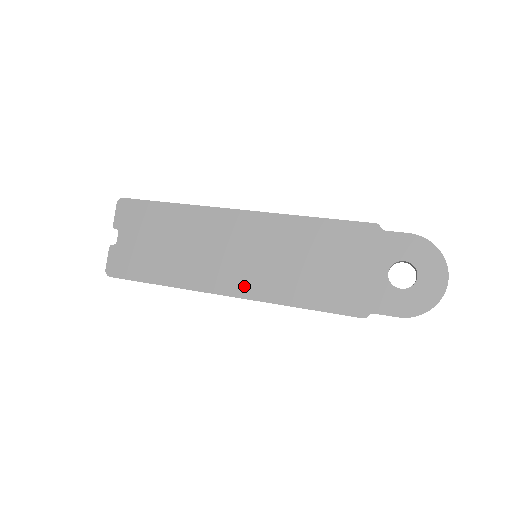
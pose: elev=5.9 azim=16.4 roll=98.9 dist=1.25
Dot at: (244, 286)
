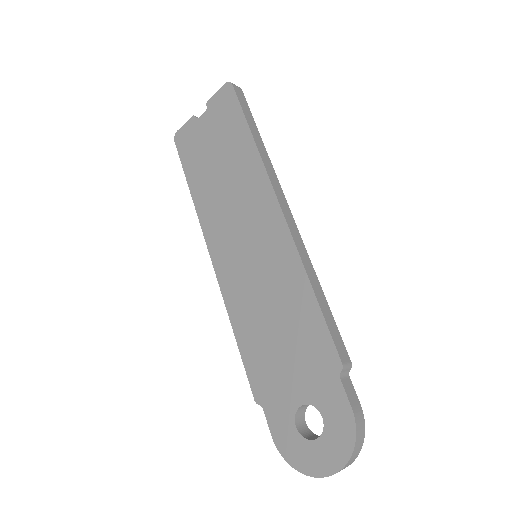
Dot at: (224, 266)
